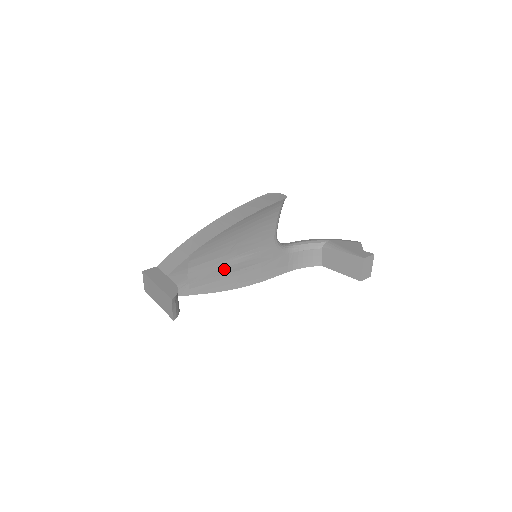
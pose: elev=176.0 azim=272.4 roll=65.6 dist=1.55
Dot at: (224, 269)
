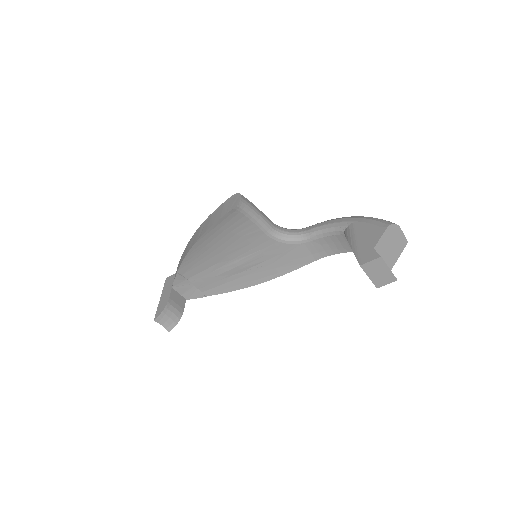
Dot at: (226, 273)
